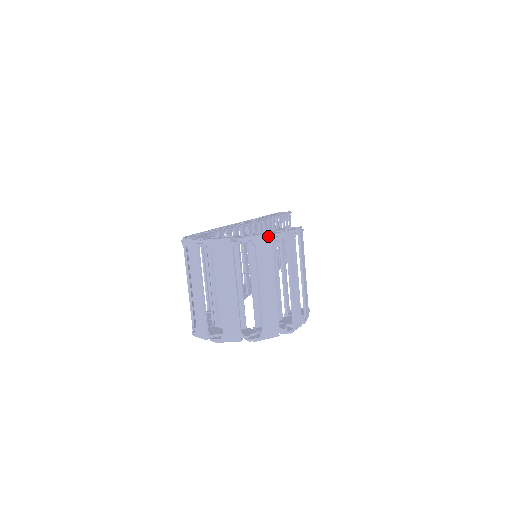
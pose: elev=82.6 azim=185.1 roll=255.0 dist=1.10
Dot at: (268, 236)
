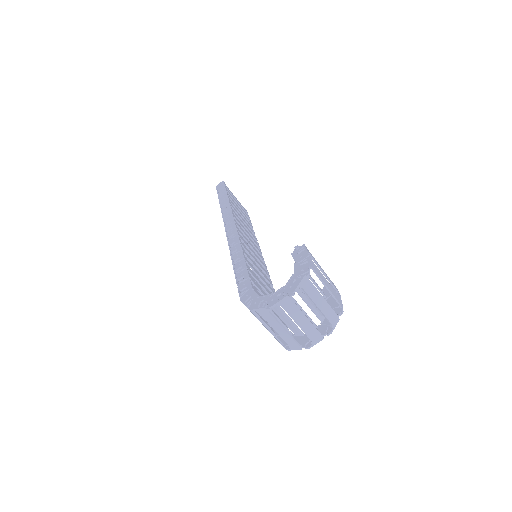
Dot at: (305, 277)
